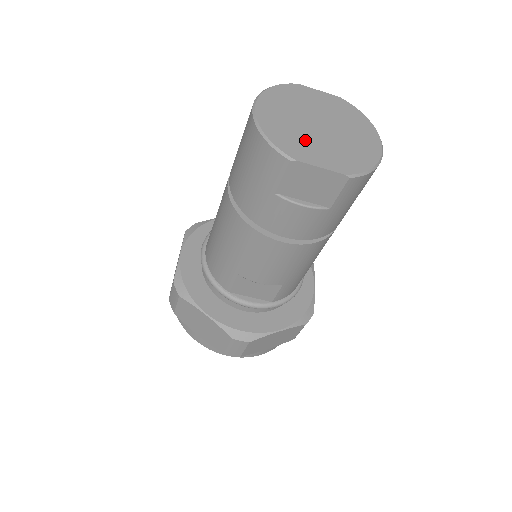
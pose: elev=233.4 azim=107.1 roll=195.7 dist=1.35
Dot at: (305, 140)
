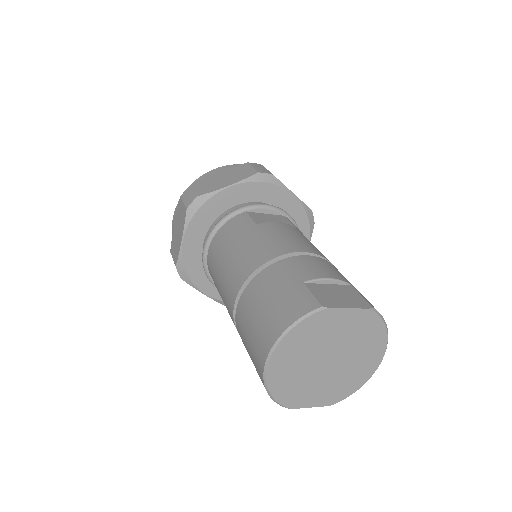
Dot at: (307, 385)
